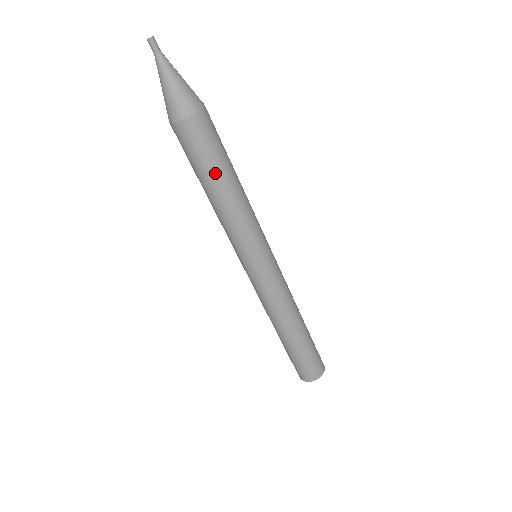
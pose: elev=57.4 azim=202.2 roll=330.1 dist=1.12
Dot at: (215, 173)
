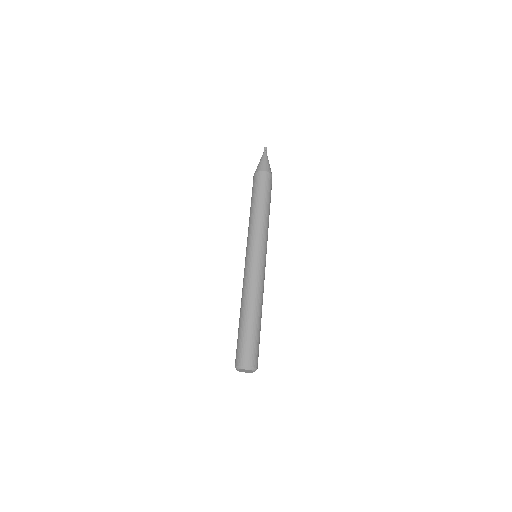
Dot at: (260, 197)
